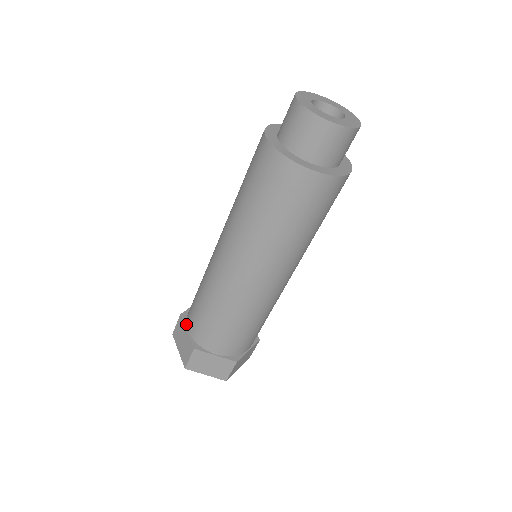
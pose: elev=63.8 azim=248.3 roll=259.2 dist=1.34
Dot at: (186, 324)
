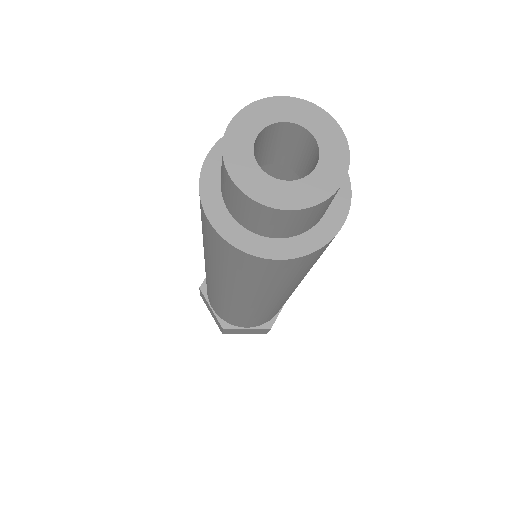
Dot at: (208, 300)
